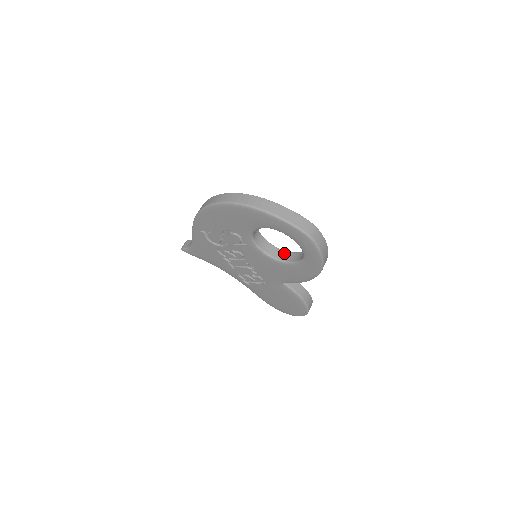
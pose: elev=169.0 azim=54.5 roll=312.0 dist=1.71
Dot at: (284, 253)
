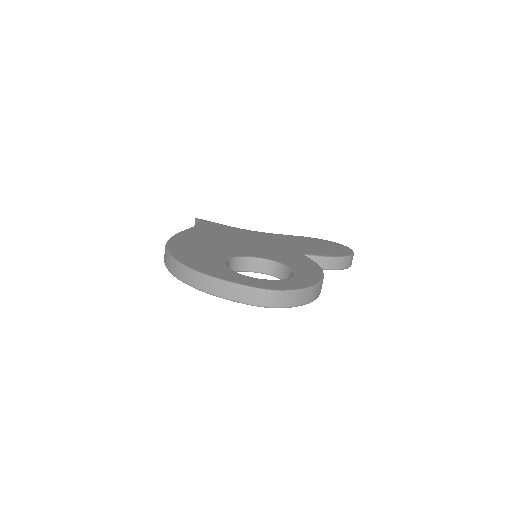
Dot at: (277, 266)
